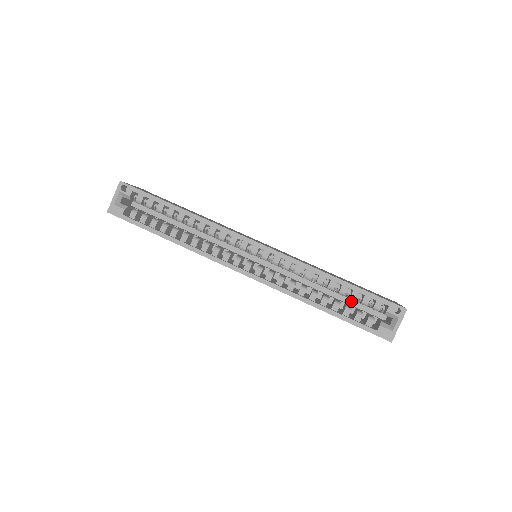
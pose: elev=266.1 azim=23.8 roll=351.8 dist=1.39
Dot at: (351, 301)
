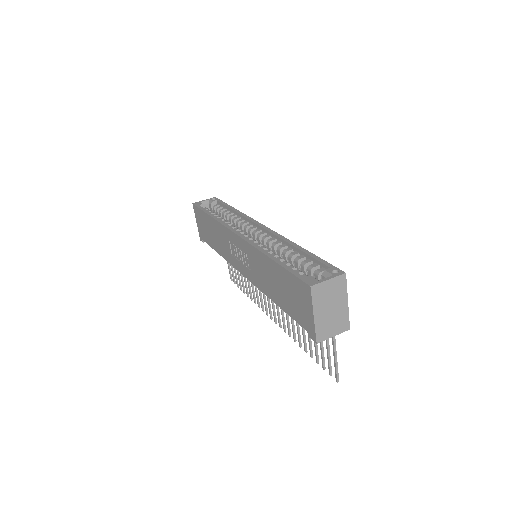
Dot at: occluded
